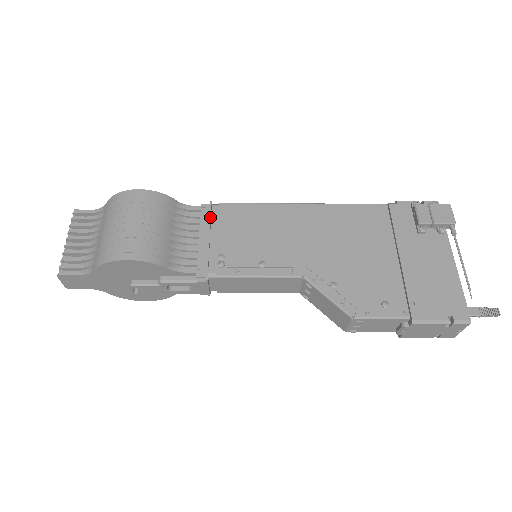
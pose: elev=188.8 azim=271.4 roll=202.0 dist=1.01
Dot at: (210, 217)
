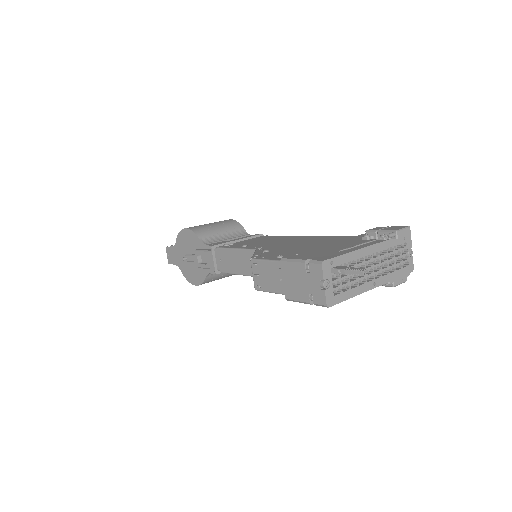
Dot at: (252, 236)
